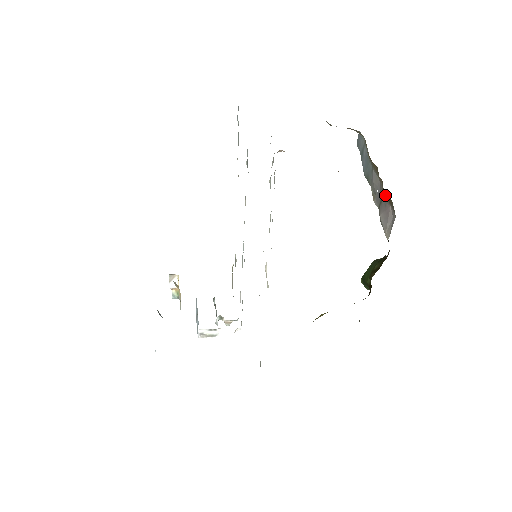
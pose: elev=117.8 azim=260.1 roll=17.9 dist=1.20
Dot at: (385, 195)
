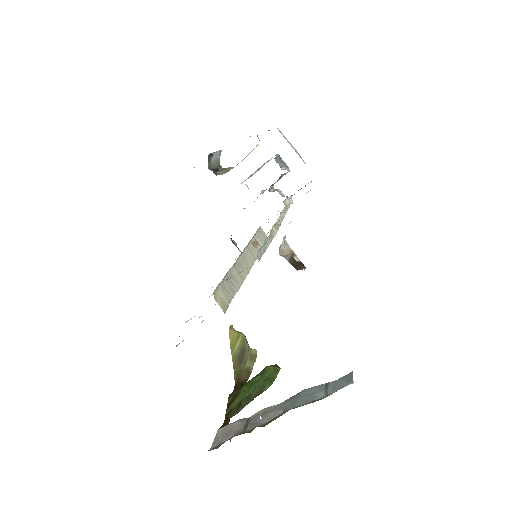
Dot at: (237, 435)
